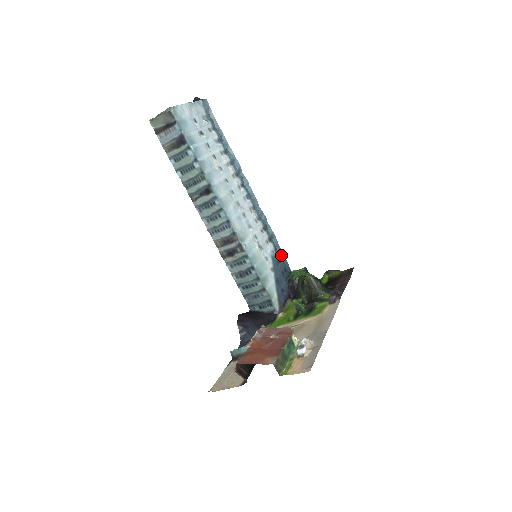
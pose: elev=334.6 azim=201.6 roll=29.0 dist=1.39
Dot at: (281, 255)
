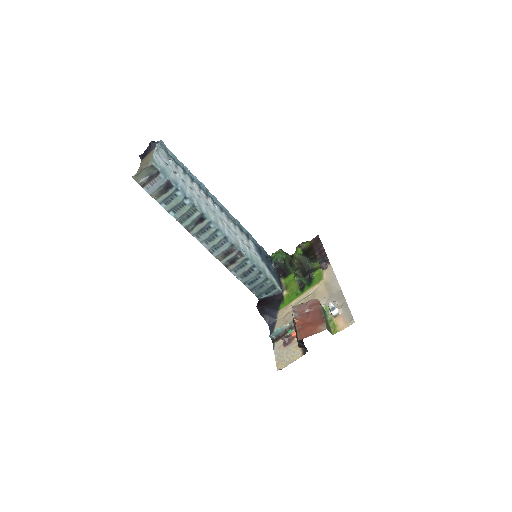
Dot at: (259, 246)
